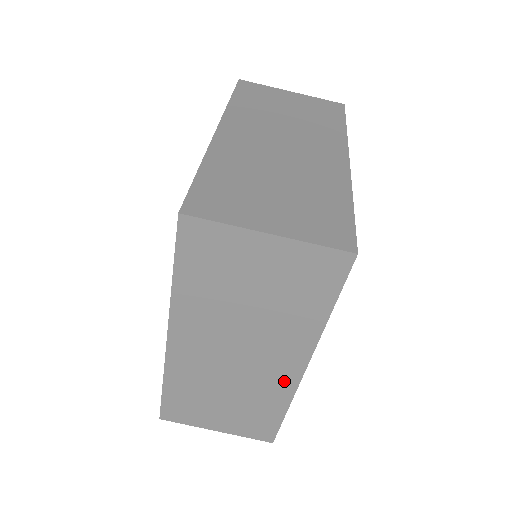
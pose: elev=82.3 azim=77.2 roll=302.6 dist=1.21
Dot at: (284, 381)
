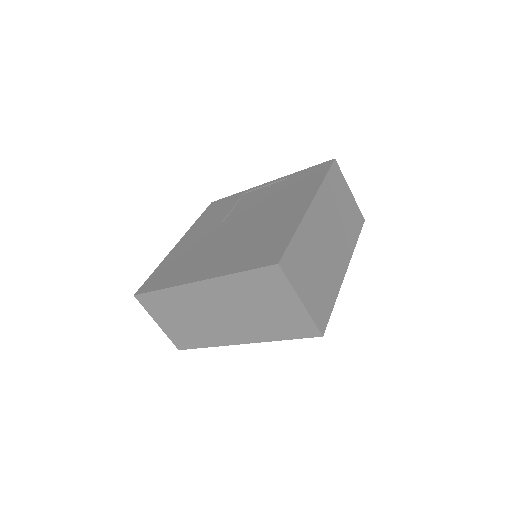
Dot at: (226, 339)
